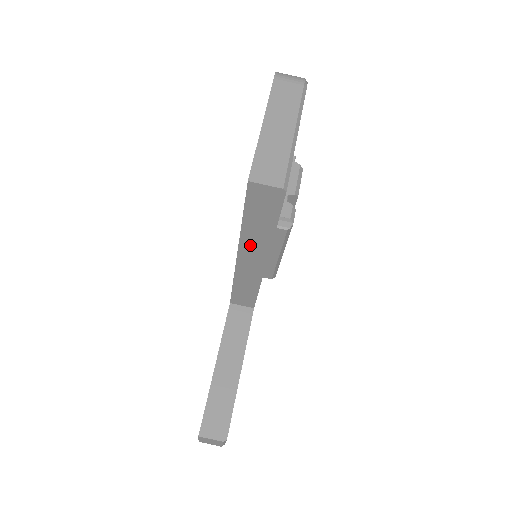
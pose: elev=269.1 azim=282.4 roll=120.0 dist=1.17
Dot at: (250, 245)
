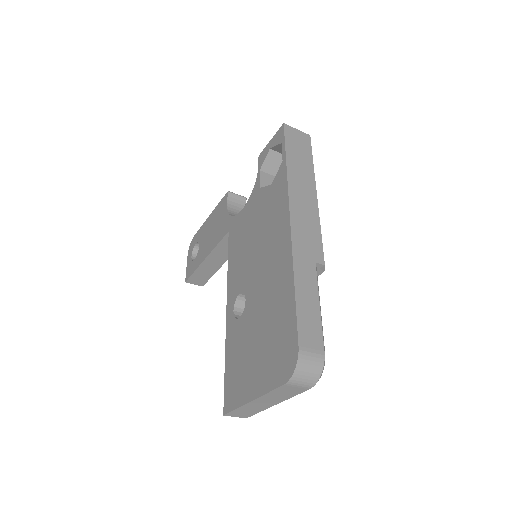
Dot at: occluded
